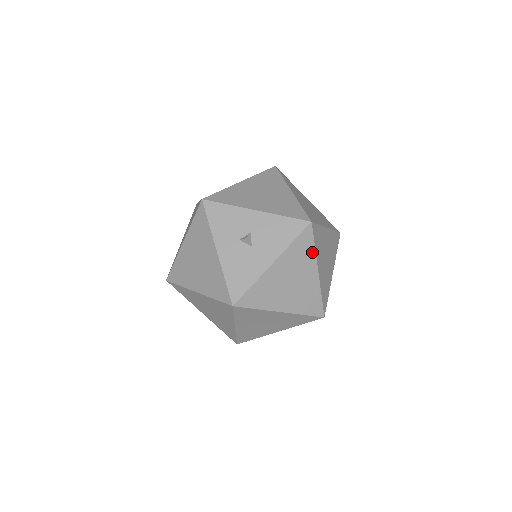
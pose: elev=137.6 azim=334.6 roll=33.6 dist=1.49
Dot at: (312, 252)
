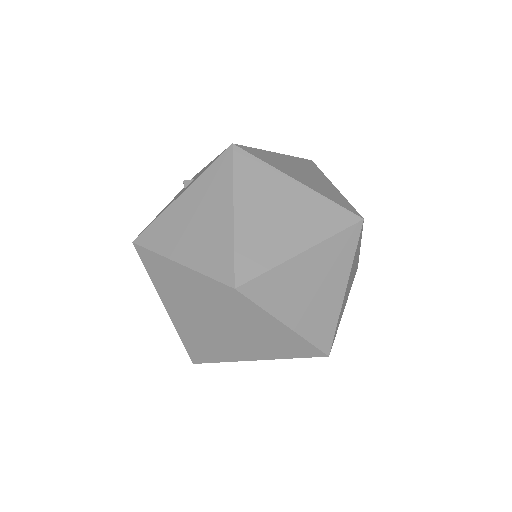
Dot at: (229, 183)
